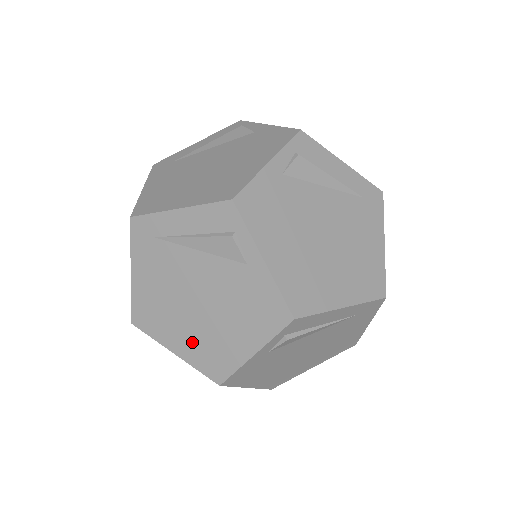
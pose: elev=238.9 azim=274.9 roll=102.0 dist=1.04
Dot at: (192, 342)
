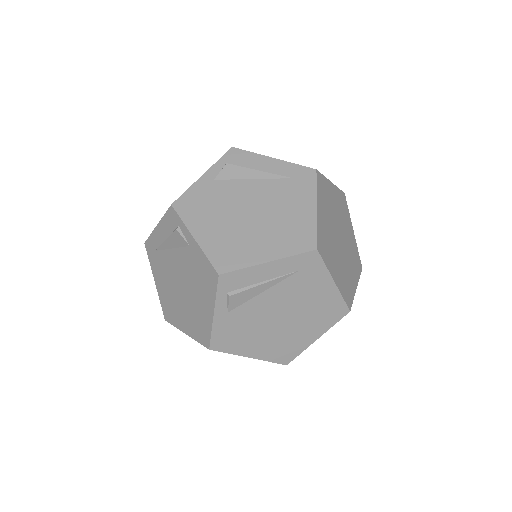
Dot at: (189, 320)
